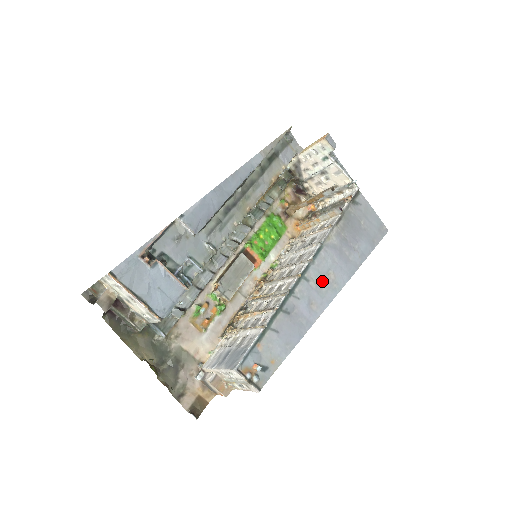
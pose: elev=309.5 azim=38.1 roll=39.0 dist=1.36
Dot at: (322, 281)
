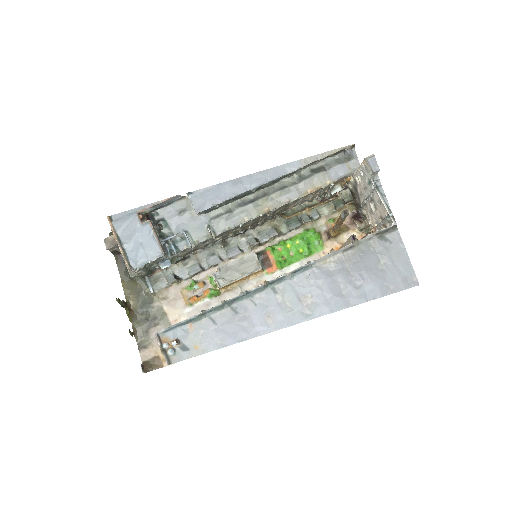
Dot at: (293, 300)
